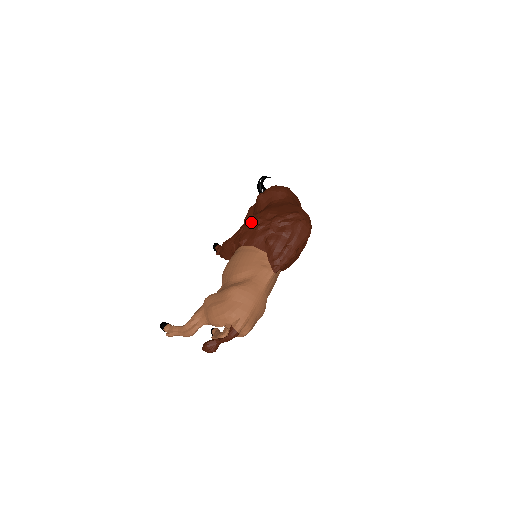
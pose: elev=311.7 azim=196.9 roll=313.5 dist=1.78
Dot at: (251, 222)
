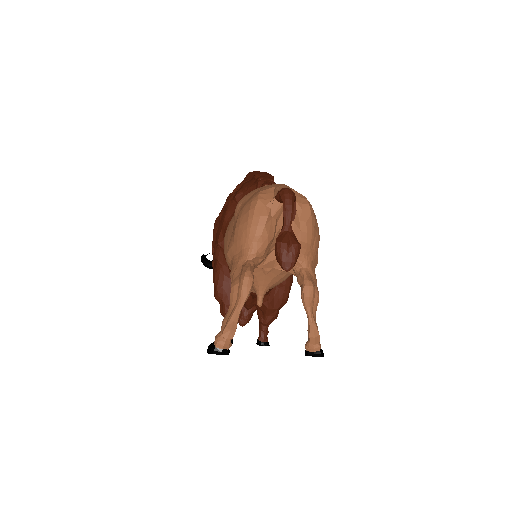
Dot at: occluded
